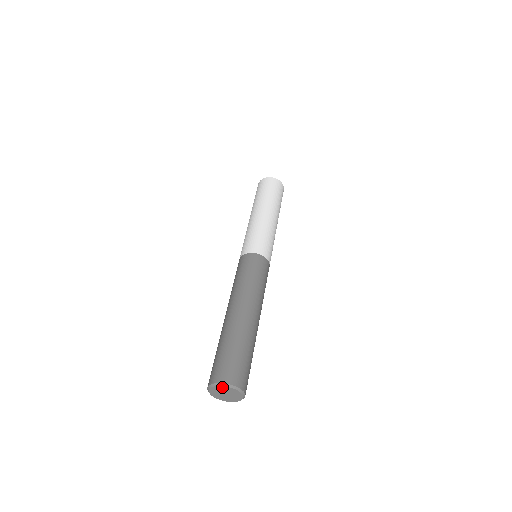
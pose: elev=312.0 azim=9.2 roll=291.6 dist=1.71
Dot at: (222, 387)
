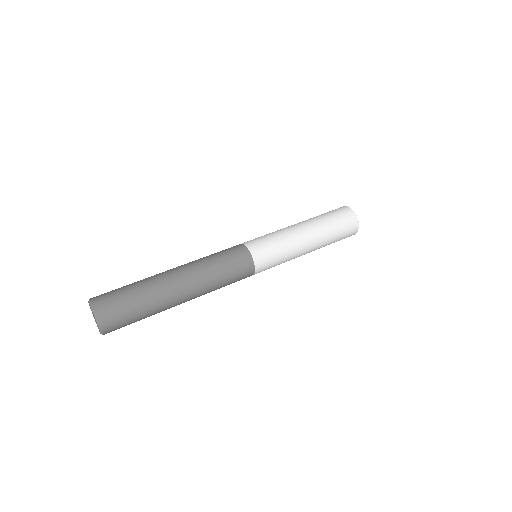
Dot at: occluded
